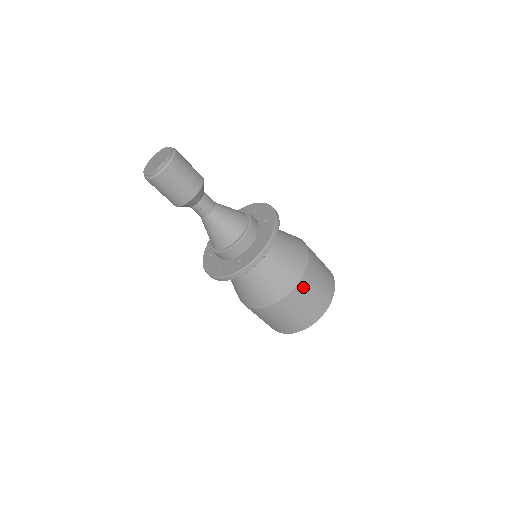
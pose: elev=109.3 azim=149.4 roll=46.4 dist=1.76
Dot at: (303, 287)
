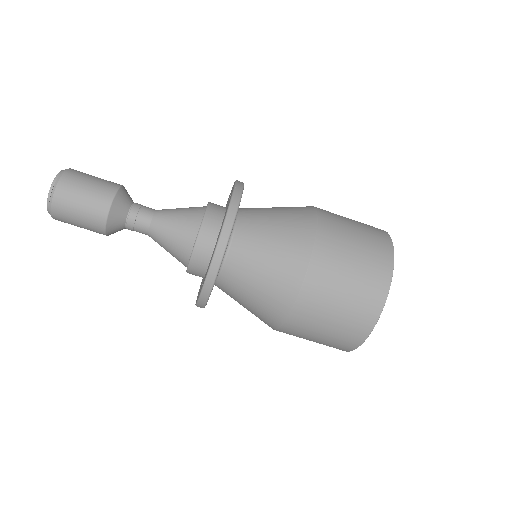
Dot at: (328, 242)
